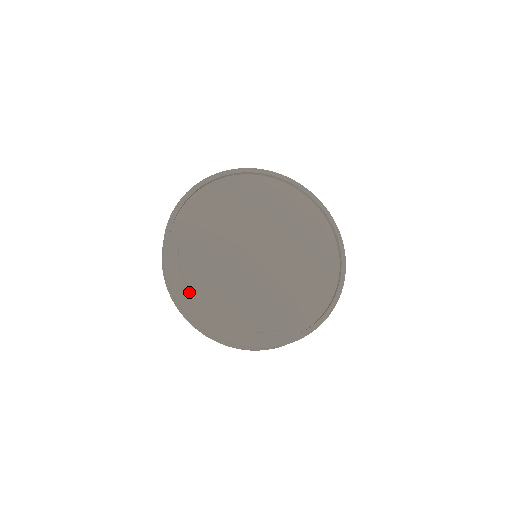
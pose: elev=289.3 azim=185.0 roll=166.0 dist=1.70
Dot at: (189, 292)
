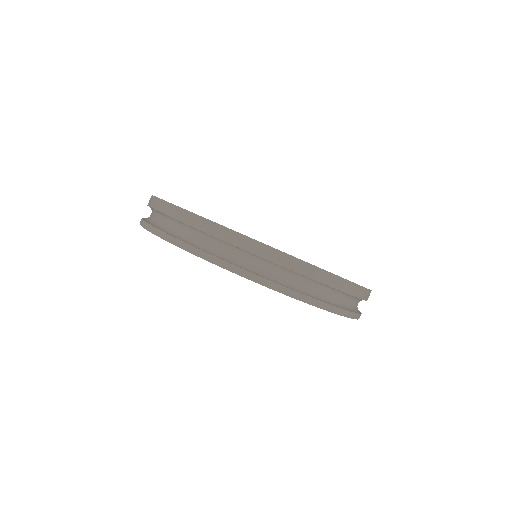
Dot at: occluded
